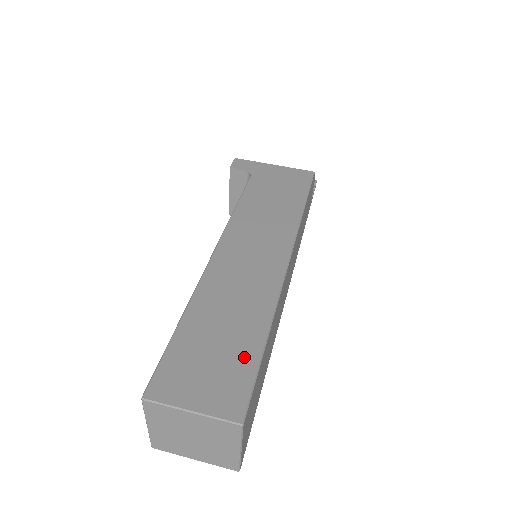
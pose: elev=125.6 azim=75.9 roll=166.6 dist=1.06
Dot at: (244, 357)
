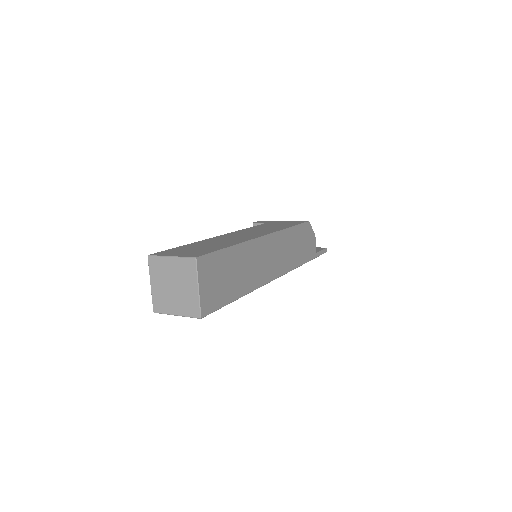
Dot at: (212, 249)
